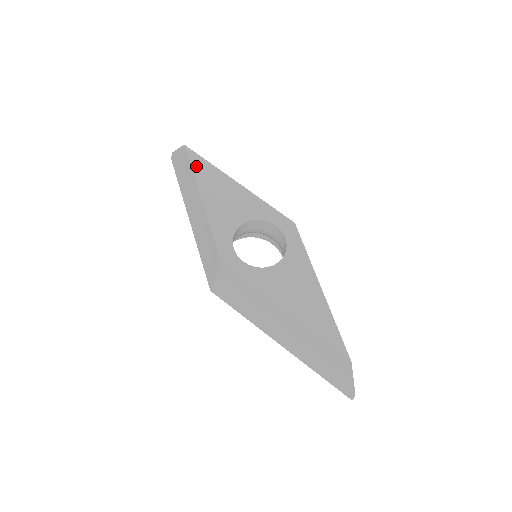
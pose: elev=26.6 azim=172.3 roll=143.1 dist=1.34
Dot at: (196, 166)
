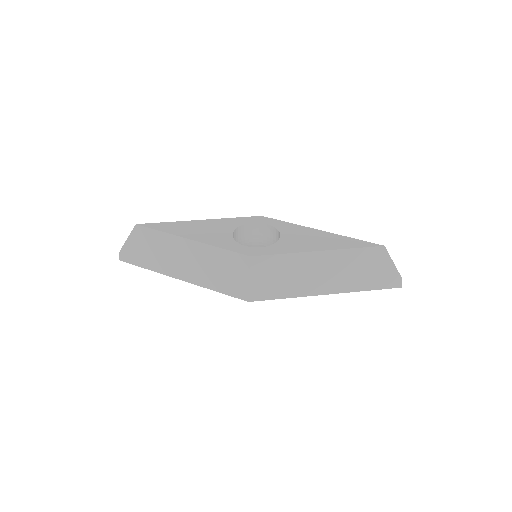
Dot at: (160, 228)
